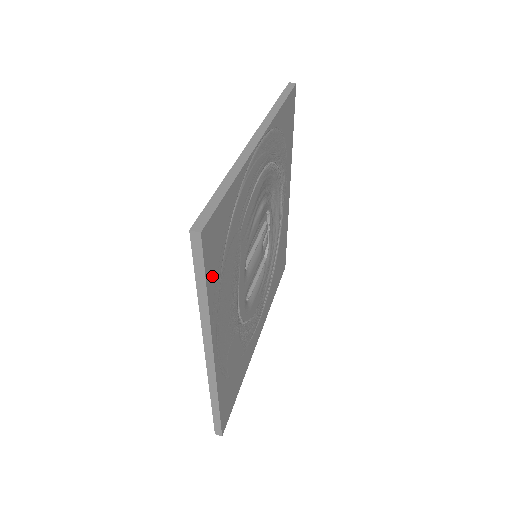
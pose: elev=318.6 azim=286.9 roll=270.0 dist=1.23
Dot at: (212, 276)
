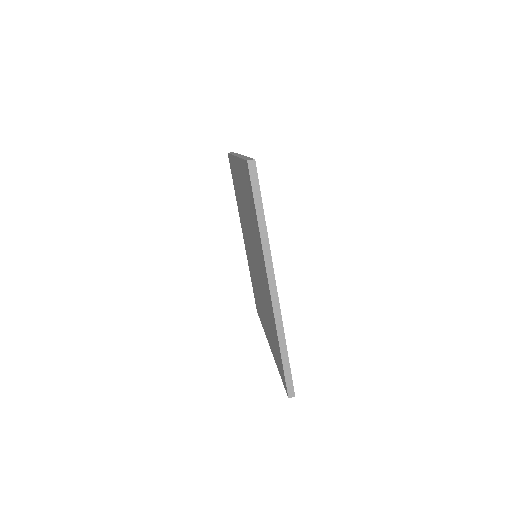
Dot at: occluded
